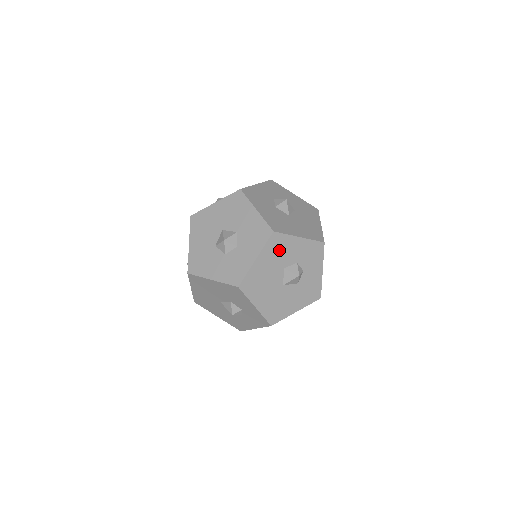
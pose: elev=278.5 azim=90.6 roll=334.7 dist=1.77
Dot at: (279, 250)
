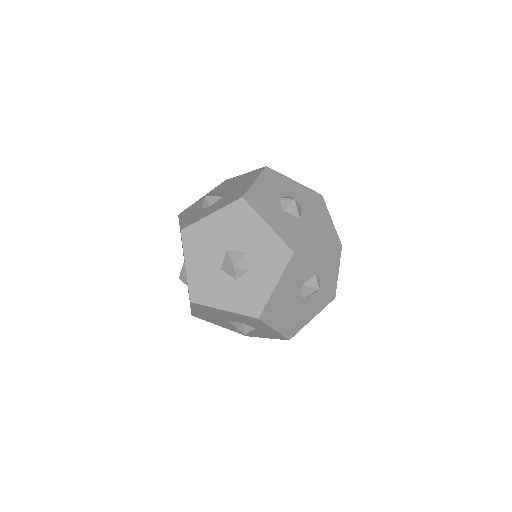
Dot at: (298, 269)
